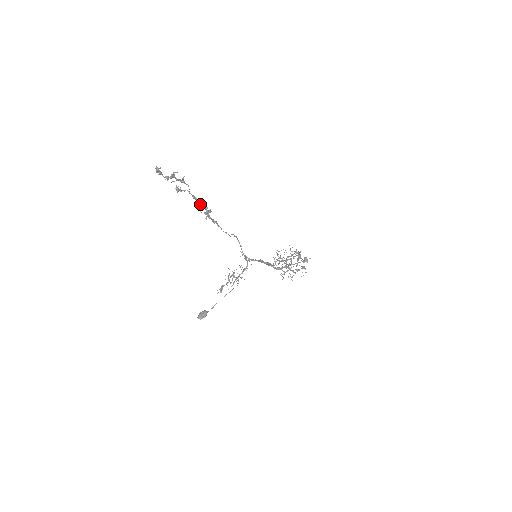
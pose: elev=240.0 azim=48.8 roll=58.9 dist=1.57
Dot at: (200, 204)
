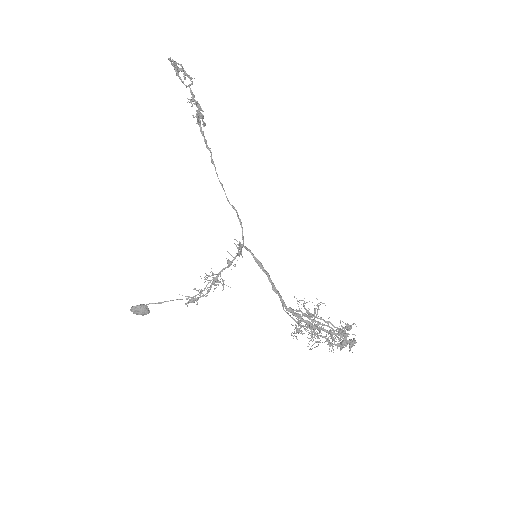
Dot at: (195, 103)
